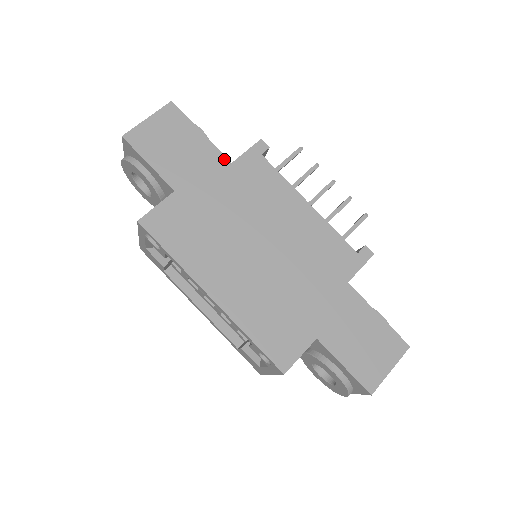
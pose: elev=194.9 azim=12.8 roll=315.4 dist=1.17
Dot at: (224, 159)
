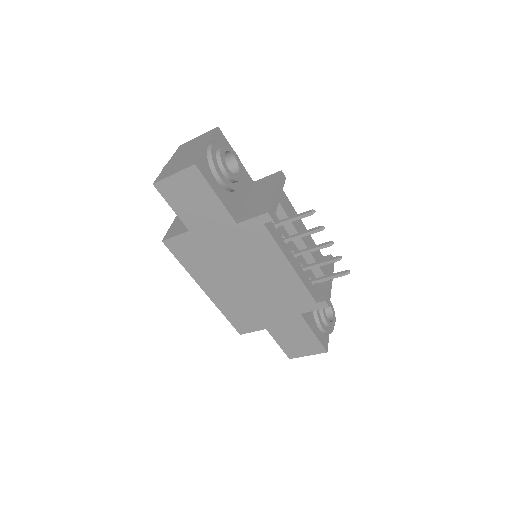
Dot at: (231, 220)
